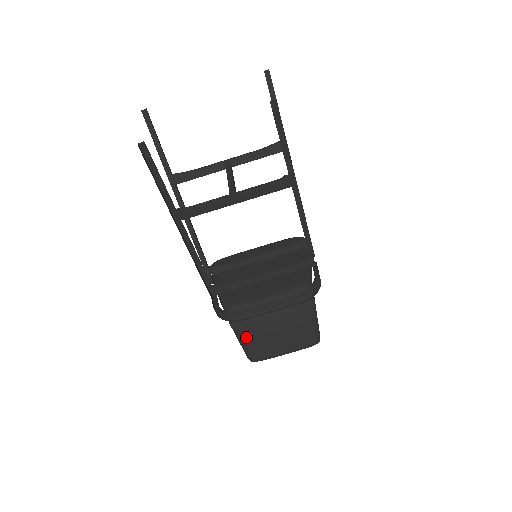
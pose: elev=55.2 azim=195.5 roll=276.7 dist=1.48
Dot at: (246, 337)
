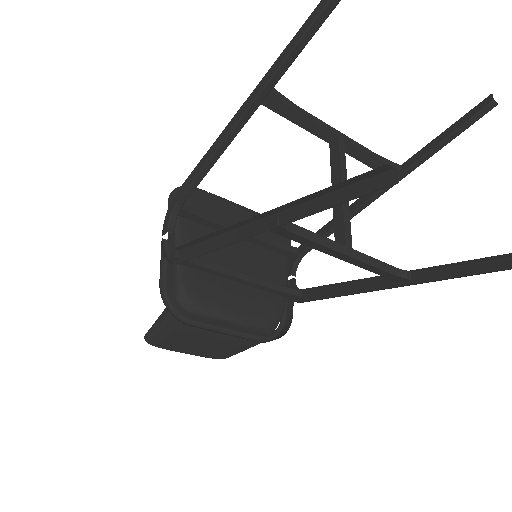
Dot at: (171, 332)
